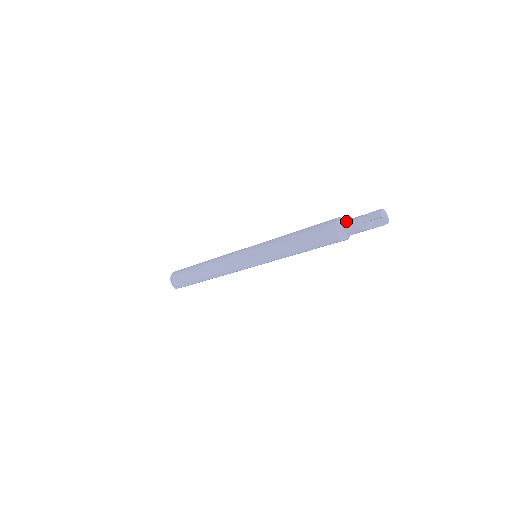
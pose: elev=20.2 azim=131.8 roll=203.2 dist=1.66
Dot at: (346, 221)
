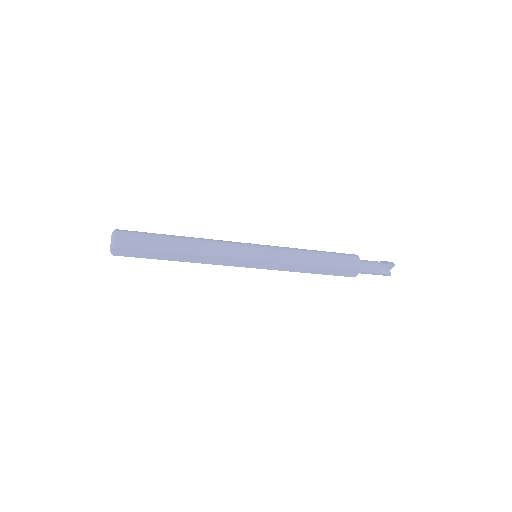
Dot at: occluded
